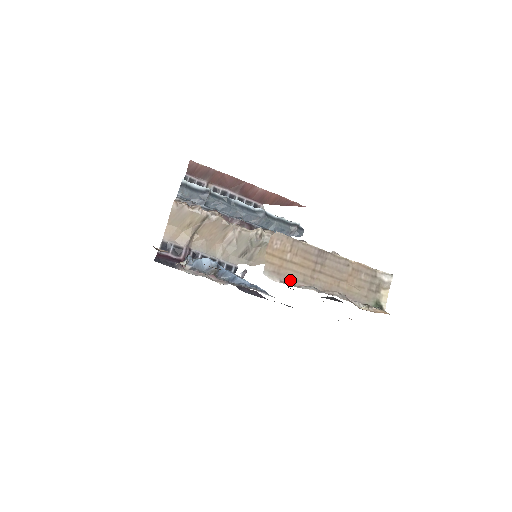
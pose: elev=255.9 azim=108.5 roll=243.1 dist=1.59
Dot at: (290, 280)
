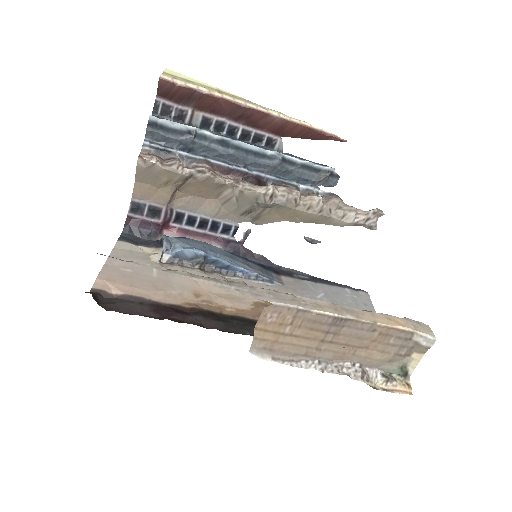
Dot at: (286, 355)
